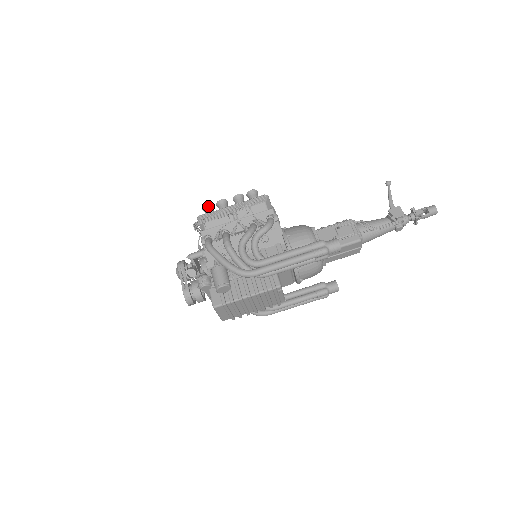
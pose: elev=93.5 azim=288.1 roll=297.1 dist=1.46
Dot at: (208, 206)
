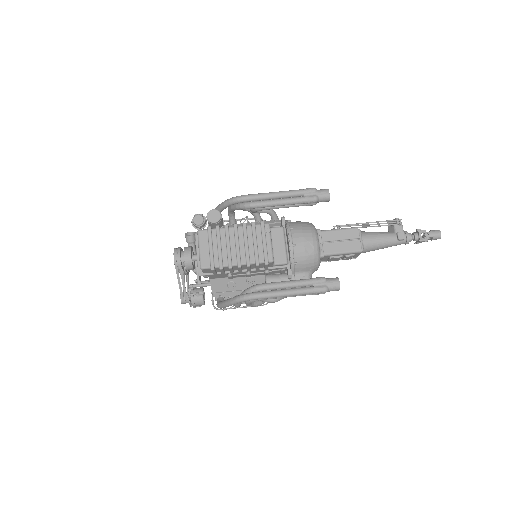
Dot at: occluded
